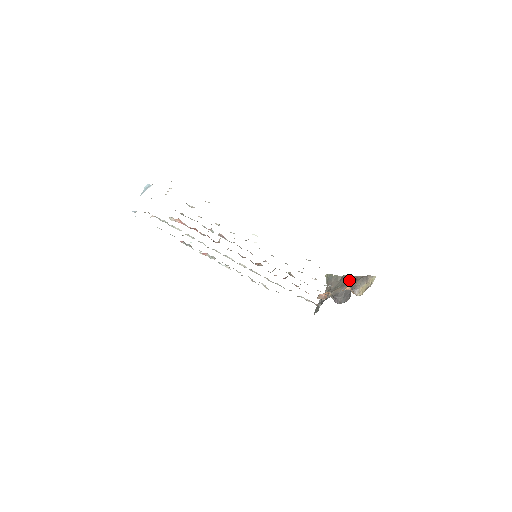
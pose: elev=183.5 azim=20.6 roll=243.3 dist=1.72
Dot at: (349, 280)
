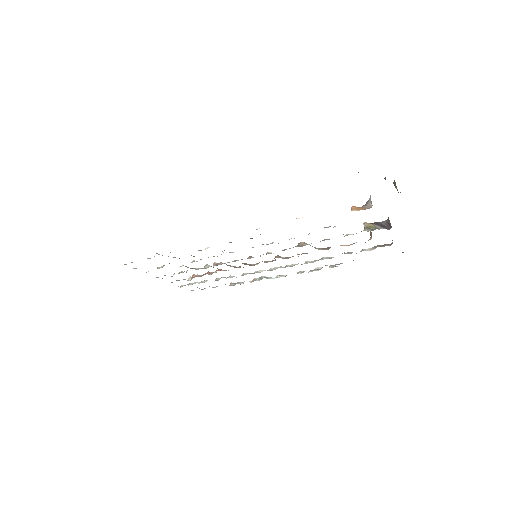
Dot at: occluded
